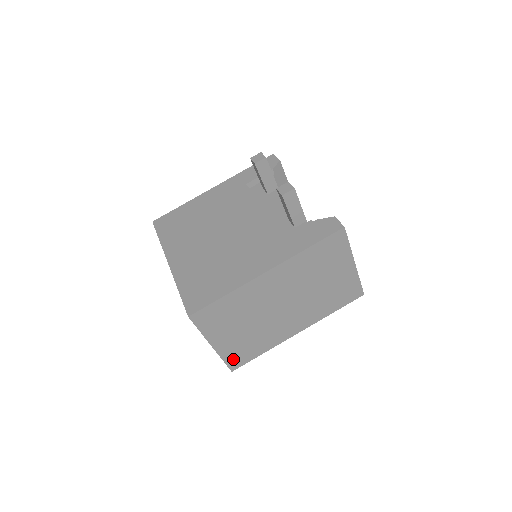
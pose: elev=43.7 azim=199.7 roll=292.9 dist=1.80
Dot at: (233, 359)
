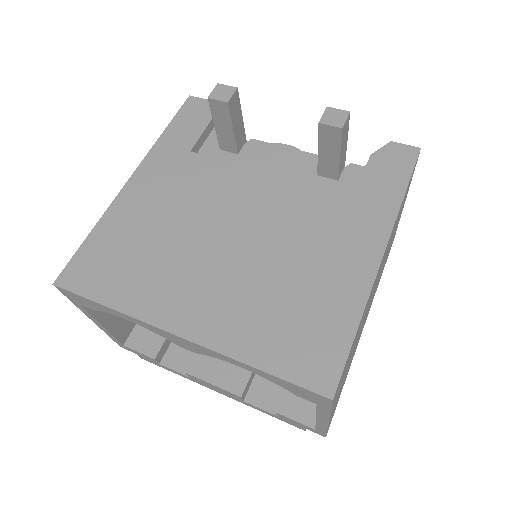
Dot at: occluded
